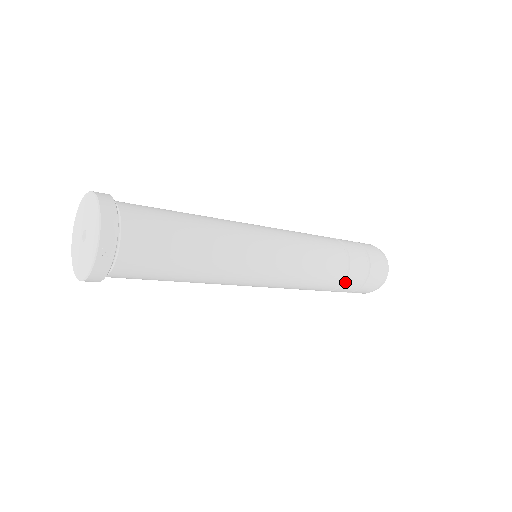
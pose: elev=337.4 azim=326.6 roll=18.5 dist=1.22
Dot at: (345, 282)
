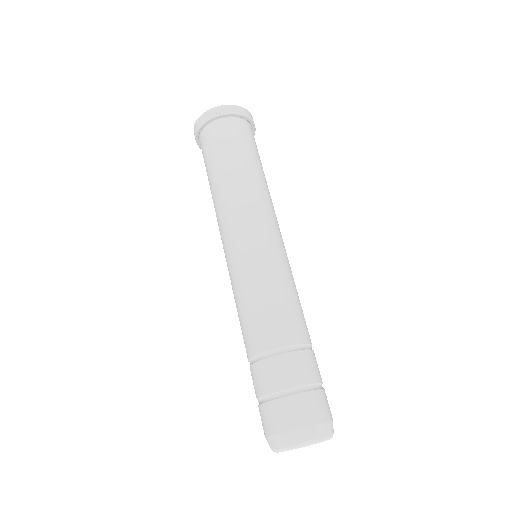
Dot at: (268, 359)
